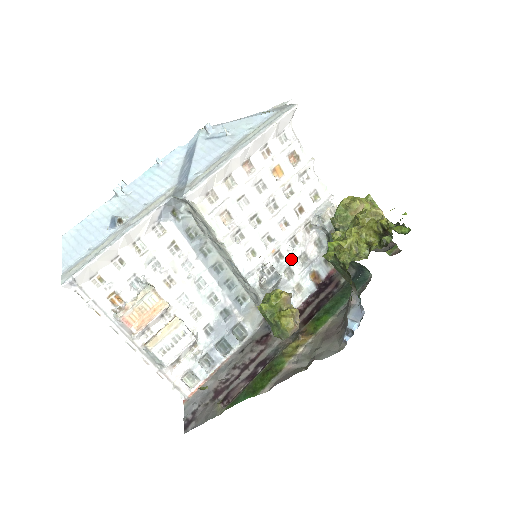
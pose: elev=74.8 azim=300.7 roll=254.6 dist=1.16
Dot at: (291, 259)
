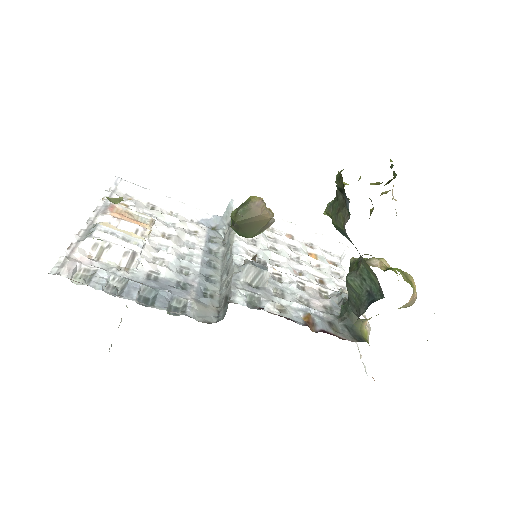
Dot at: (289, 290)
